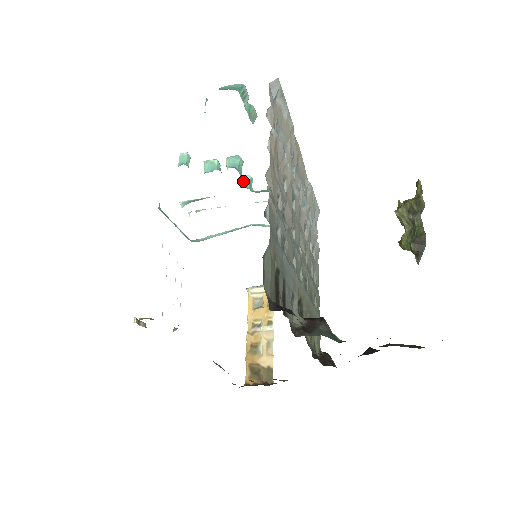
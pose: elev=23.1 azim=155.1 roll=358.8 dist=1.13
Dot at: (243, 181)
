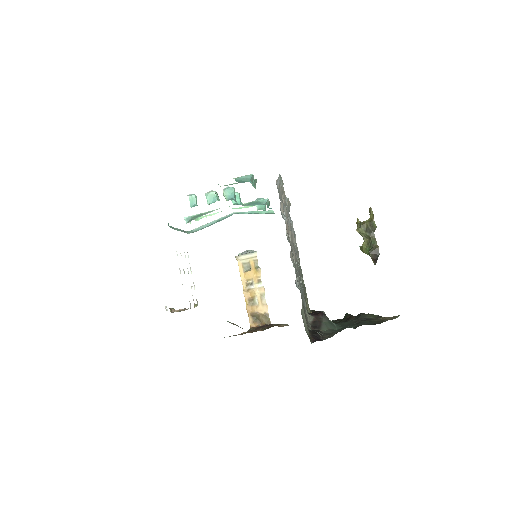
Dot at: occluded
